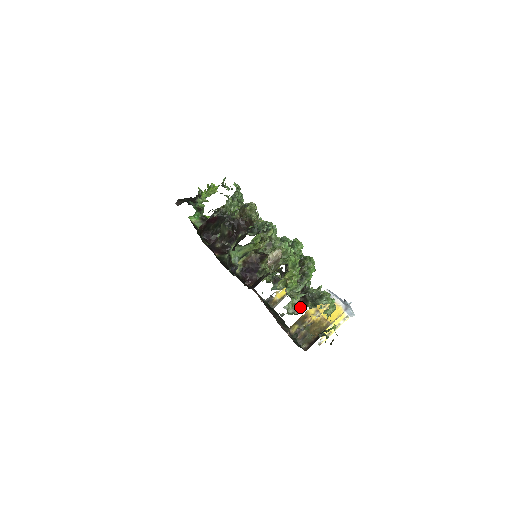
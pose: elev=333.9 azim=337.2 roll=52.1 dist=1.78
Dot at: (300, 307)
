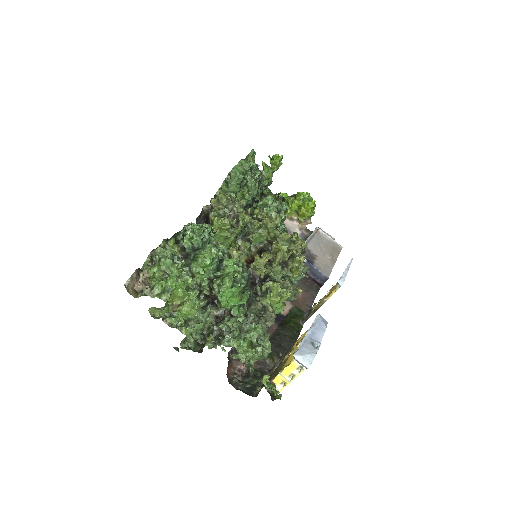
Dot at: occluded
